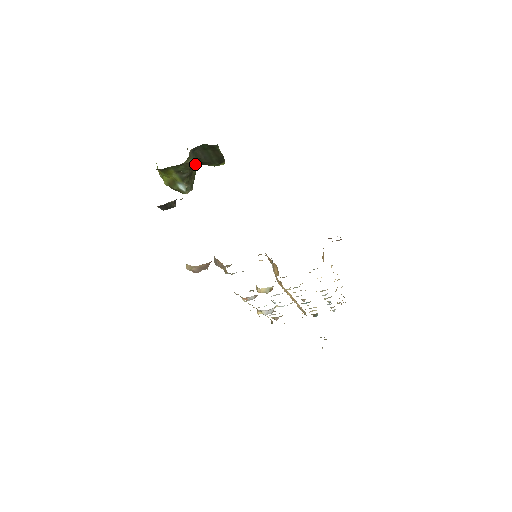
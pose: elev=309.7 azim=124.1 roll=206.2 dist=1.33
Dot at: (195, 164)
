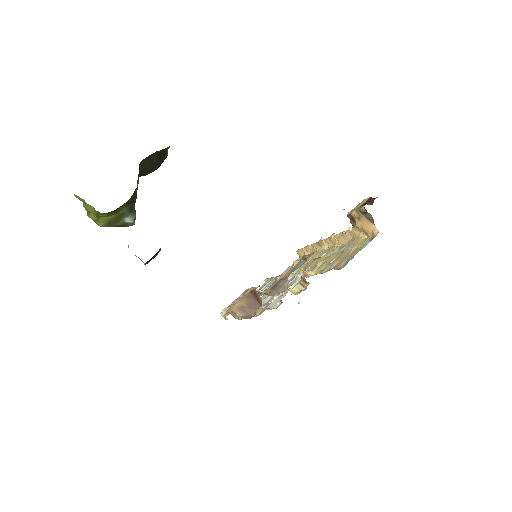
Dot at: occluded
